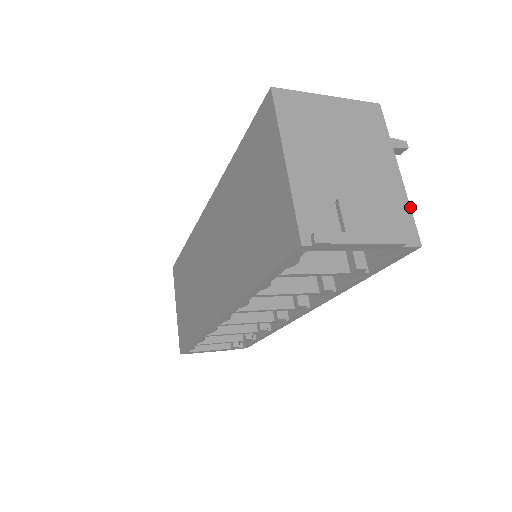
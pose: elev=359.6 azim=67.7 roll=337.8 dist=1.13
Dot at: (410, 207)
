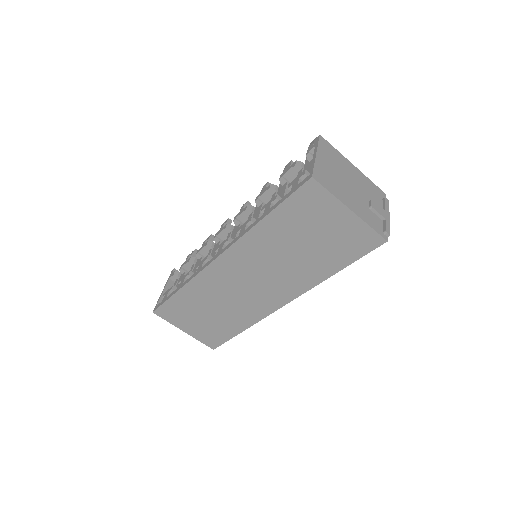
Dot at: (370, 180)
